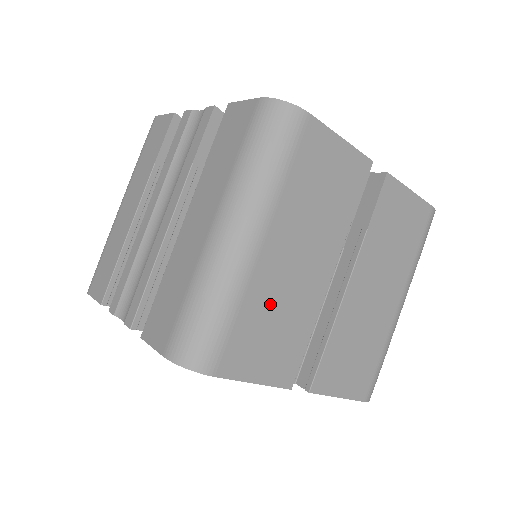
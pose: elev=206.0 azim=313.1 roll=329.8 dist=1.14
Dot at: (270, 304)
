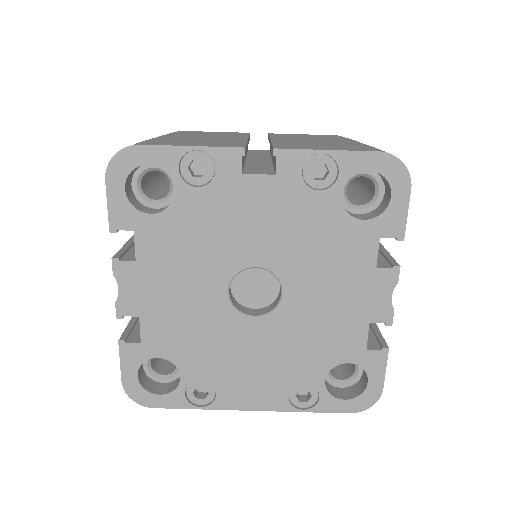
Dot at: occluded
